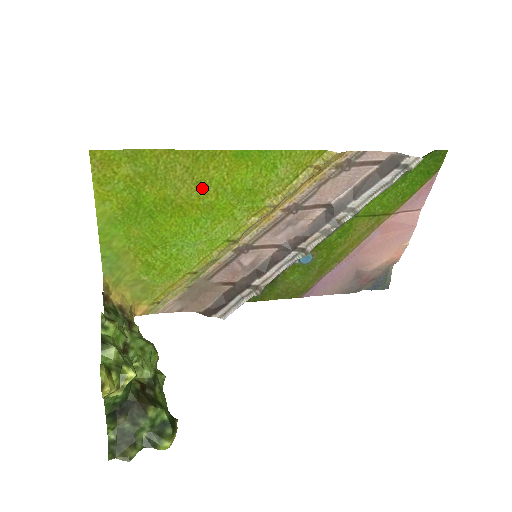
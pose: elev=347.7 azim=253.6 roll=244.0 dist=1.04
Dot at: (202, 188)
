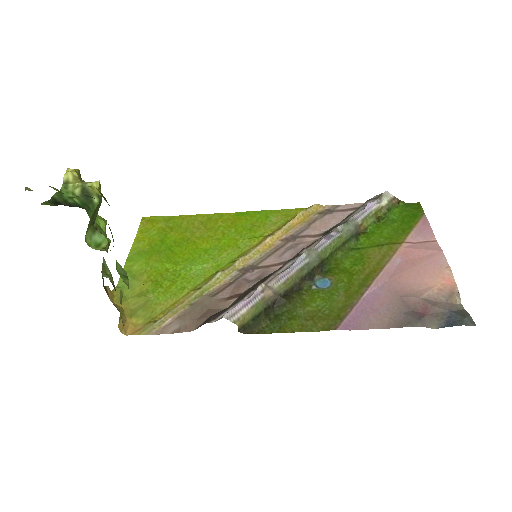
Dot at: (212, 232)
